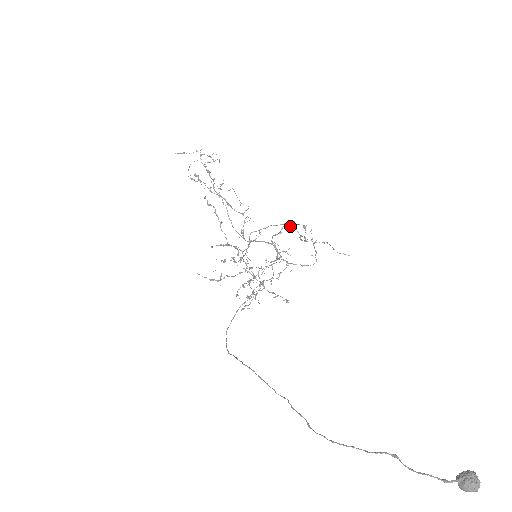
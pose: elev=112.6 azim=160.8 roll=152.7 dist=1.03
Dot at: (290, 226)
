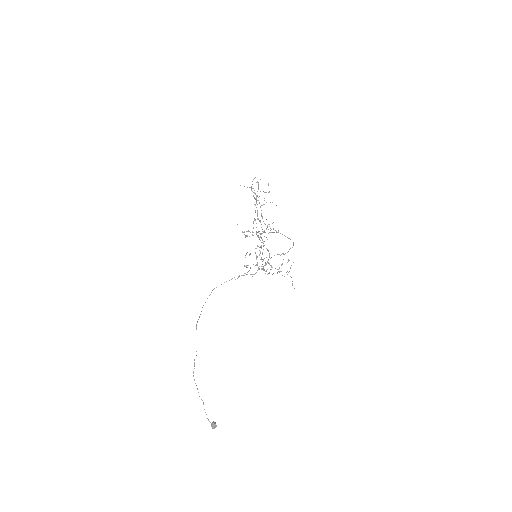
Dot at: occluded
